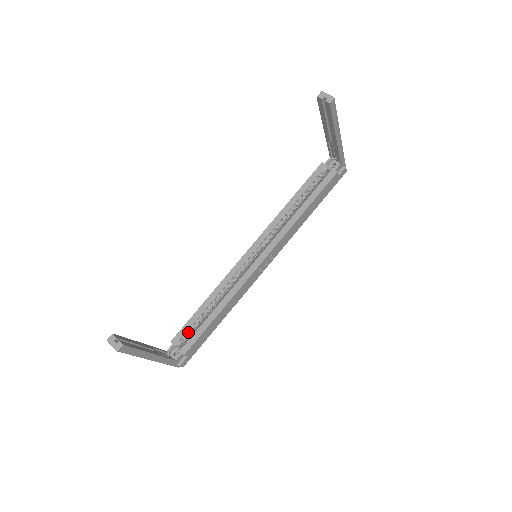
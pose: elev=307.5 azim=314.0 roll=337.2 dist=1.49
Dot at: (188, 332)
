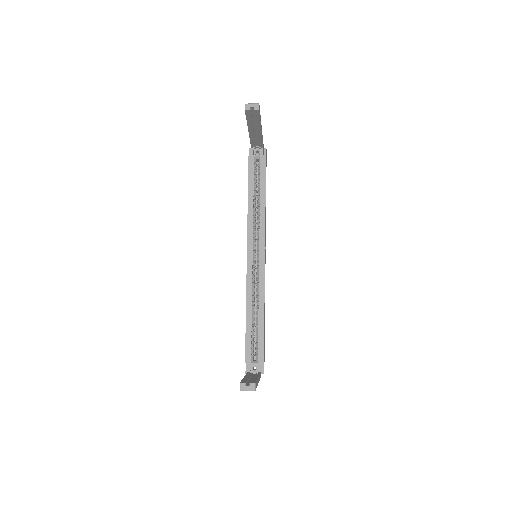
Dot at: (252, 346)
